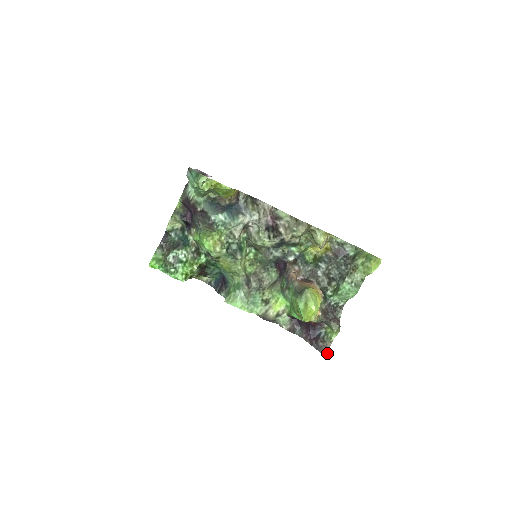
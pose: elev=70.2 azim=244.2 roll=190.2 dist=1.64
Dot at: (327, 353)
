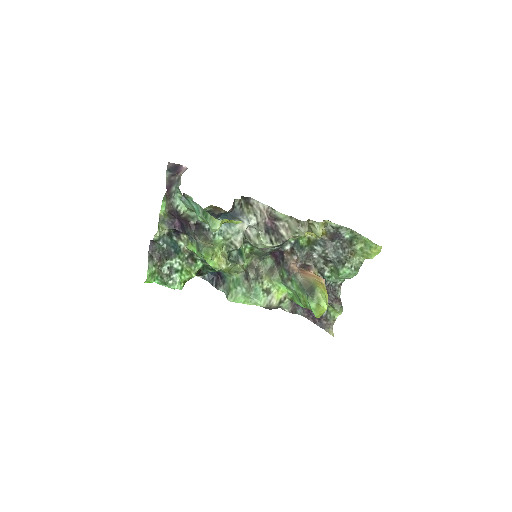
Dot at: (332, 331)
